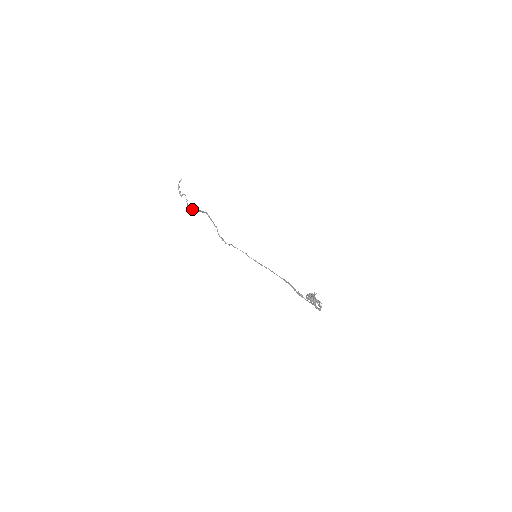
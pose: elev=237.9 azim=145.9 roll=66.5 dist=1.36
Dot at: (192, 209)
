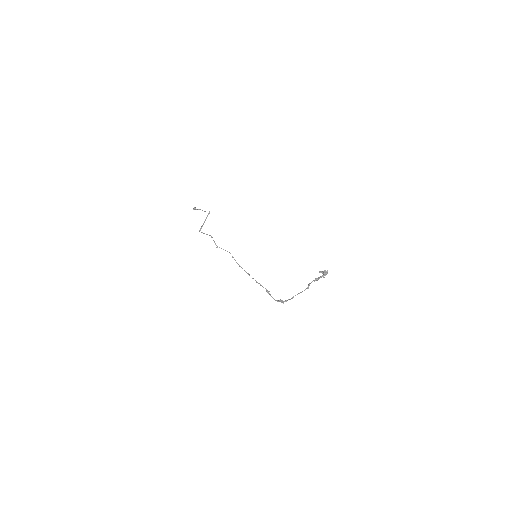
Dot at: (206, 217)
